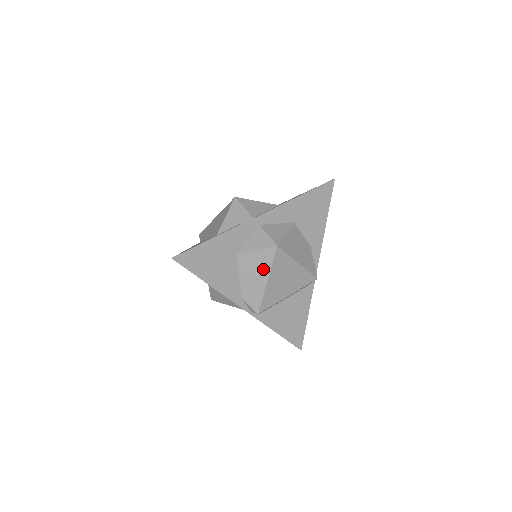
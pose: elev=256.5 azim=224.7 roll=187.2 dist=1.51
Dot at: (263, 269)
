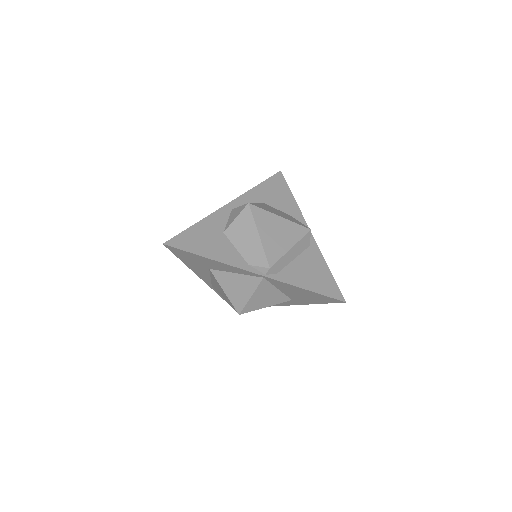
Dot at: (250, 228)
